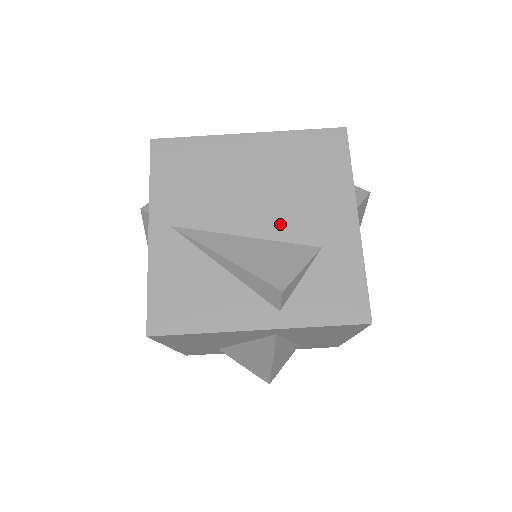
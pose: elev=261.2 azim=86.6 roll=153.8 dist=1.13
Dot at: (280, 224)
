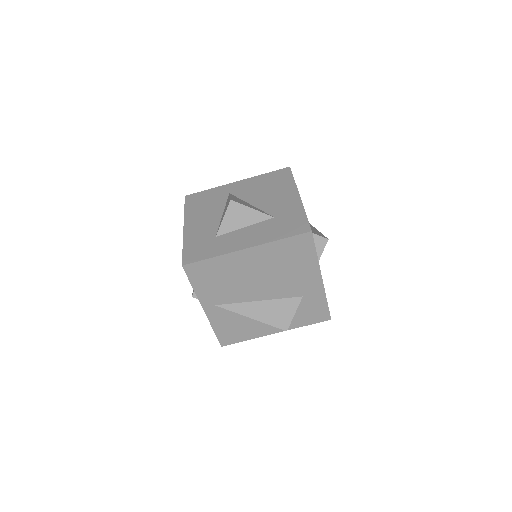
Dot at: (278, 291)
